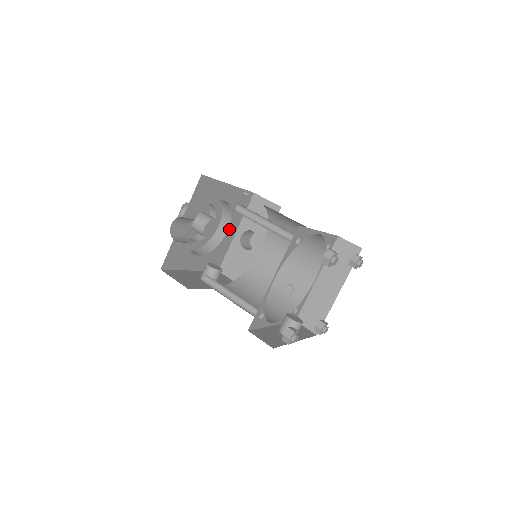
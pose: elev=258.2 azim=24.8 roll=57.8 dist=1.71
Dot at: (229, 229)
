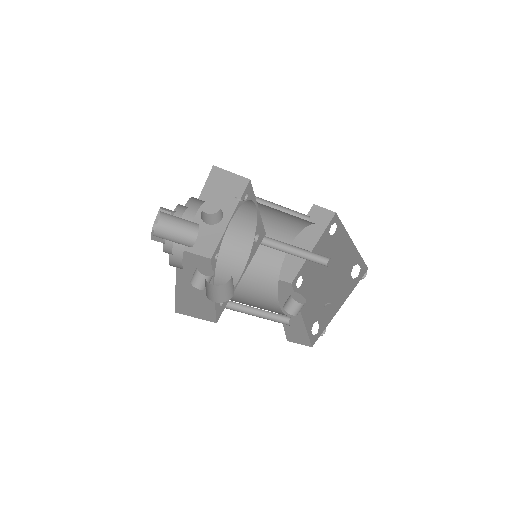
Dot at: (194, 214)
